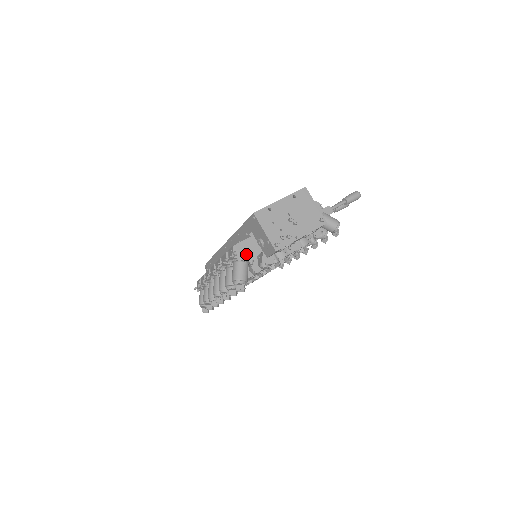
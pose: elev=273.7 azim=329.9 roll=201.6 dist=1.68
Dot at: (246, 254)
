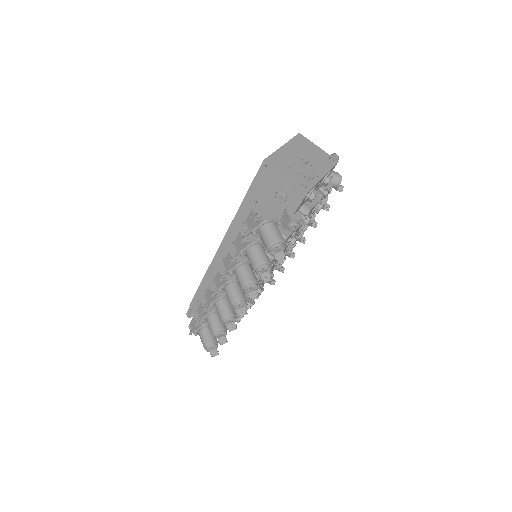
Dot at: (270, 214)
